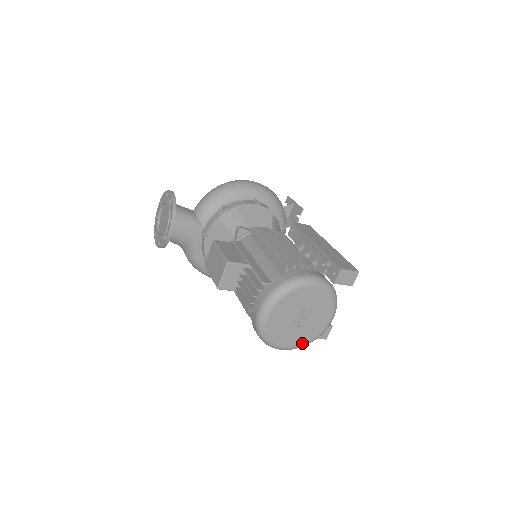
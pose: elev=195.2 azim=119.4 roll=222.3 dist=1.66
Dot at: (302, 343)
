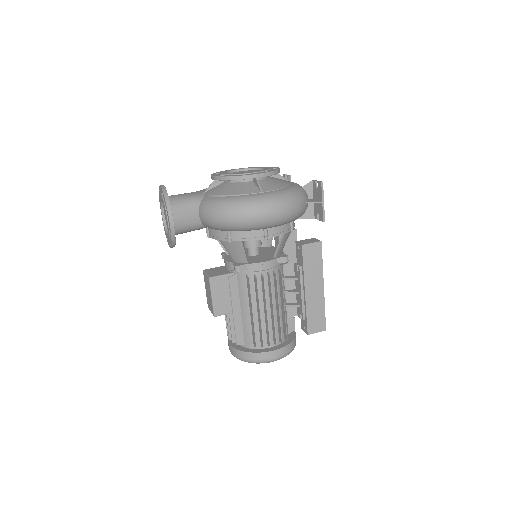
Dot at: occluded
